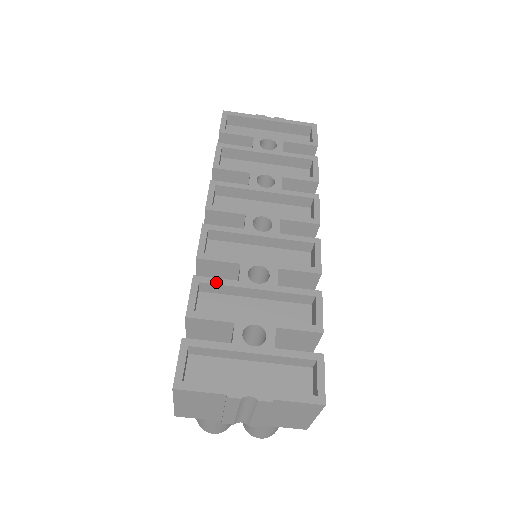
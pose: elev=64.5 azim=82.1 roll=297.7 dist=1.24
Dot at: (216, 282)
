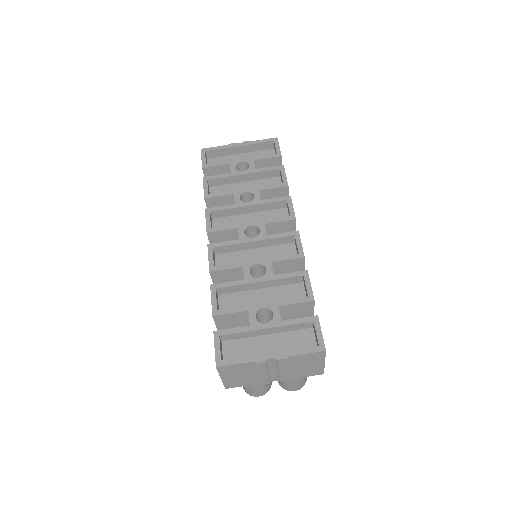
Dot at: (228, 285)
